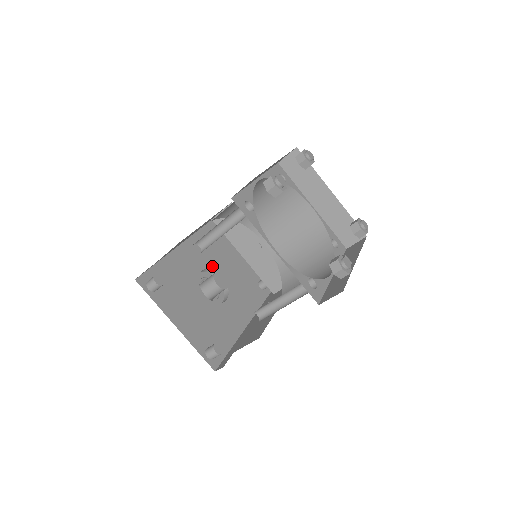
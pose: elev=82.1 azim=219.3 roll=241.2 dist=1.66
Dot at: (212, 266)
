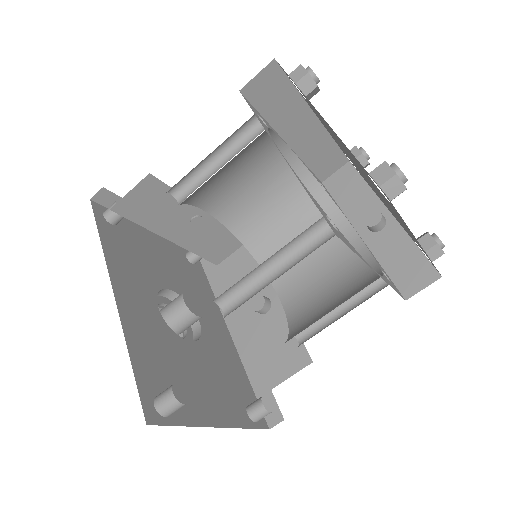
Dot at: (155, 286)
